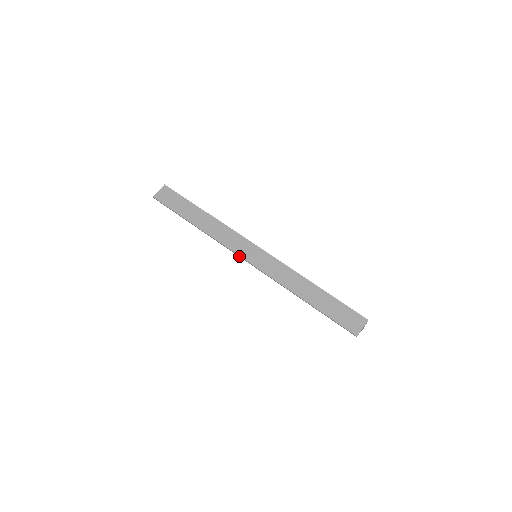
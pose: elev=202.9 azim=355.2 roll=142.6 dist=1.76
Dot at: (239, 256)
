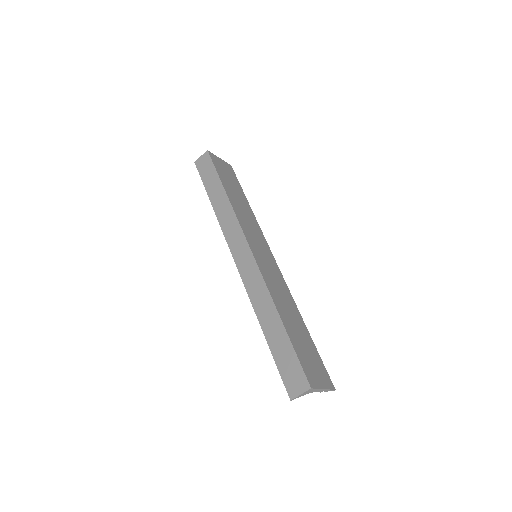
Dot at: (231, 253)
